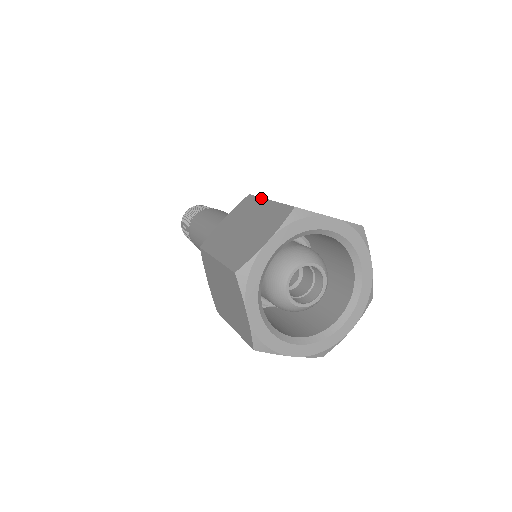
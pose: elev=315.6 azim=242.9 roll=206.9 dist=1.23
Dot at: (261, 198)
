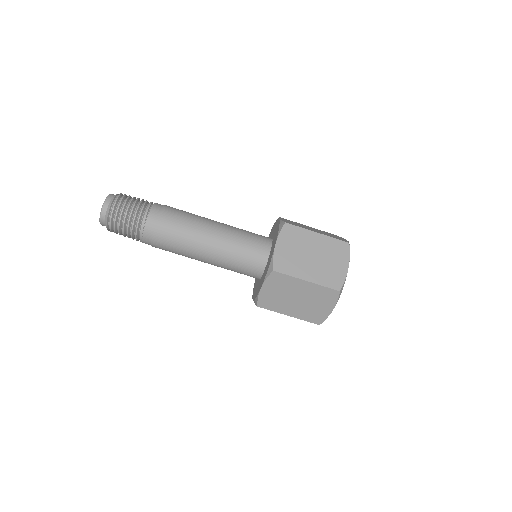
Dot at: (306, 229)
